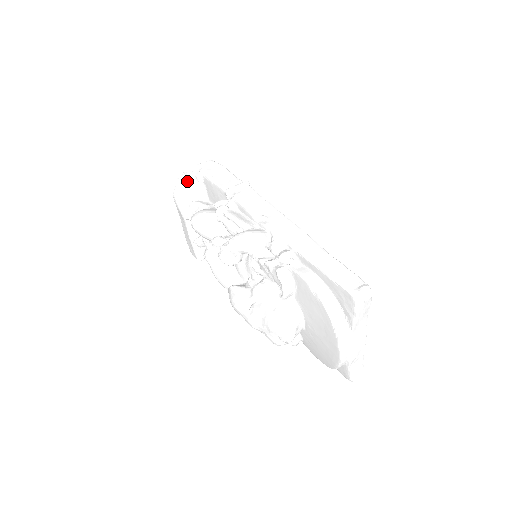
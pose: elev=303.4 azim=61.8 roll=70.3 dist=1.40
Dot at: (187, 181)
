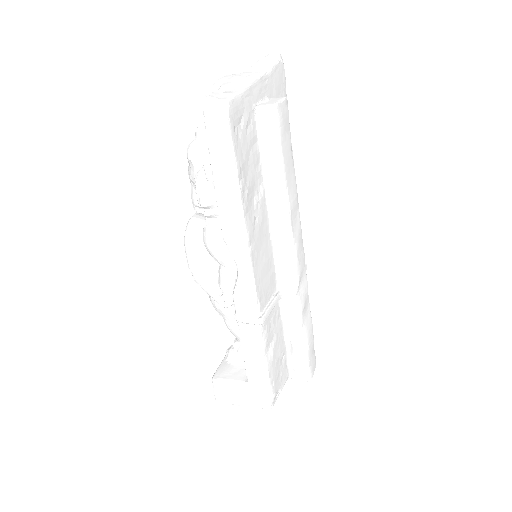
Dot at: occluded
